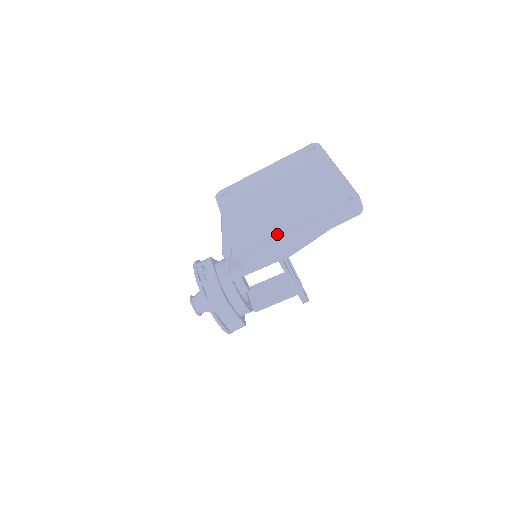
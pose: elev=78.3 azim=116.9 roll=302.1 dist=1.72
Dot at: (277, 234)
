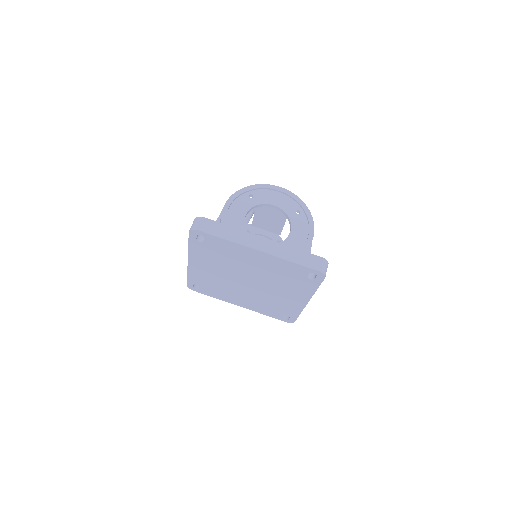
Dot at: (293, 307)
